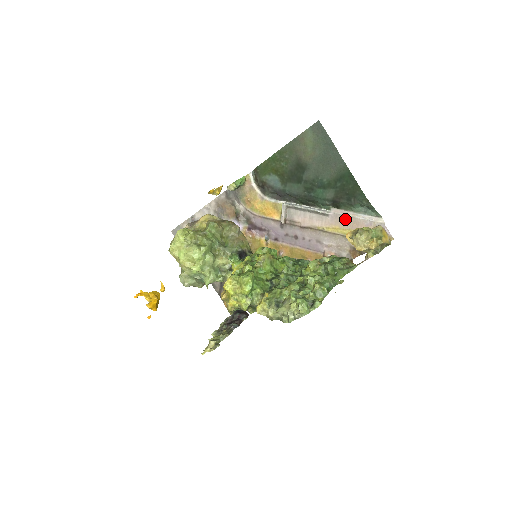
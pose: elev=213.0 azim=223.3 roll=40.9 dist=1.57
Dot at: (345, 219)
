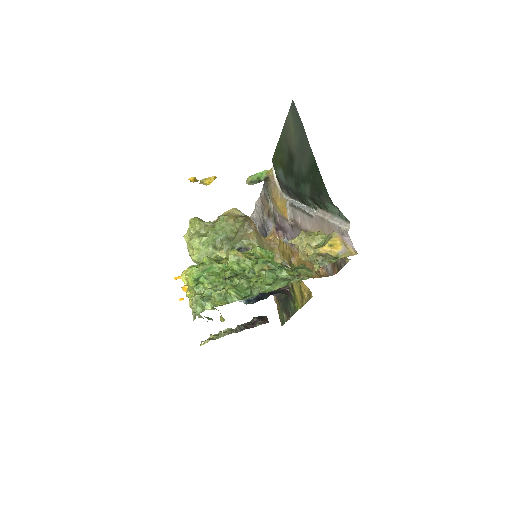
Dot at: (323, 222)
